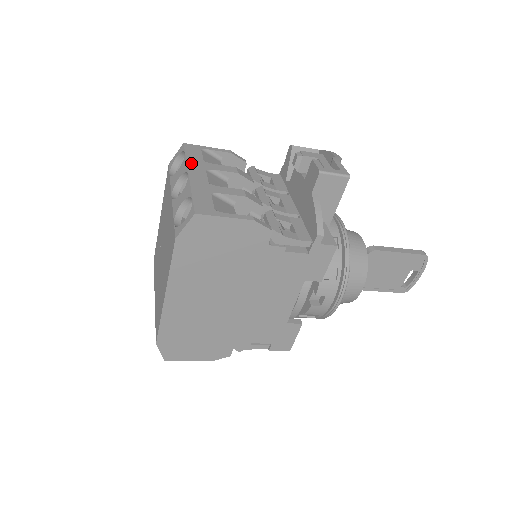
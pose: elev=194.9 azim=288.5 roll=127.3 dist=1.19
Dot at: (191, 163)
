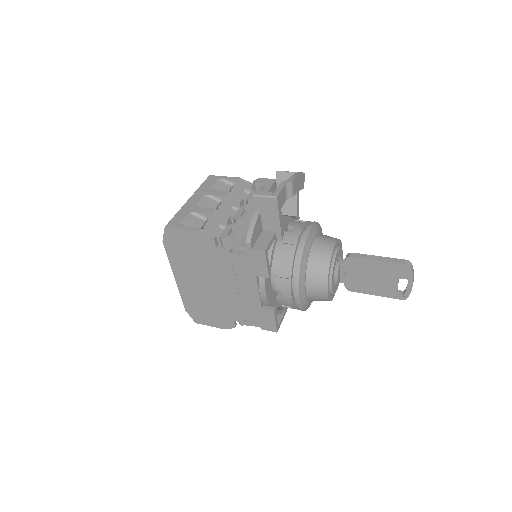
Dot at: (199, 191)
